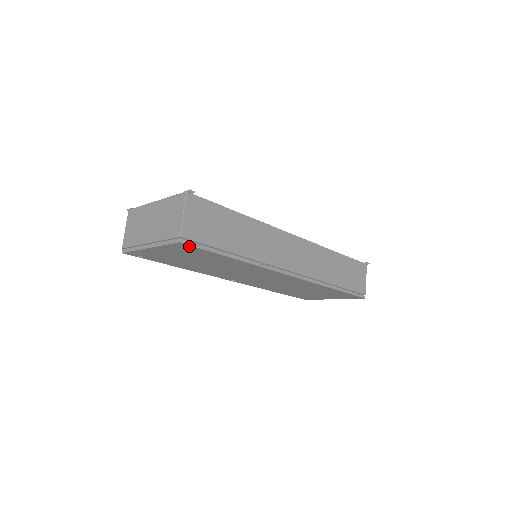
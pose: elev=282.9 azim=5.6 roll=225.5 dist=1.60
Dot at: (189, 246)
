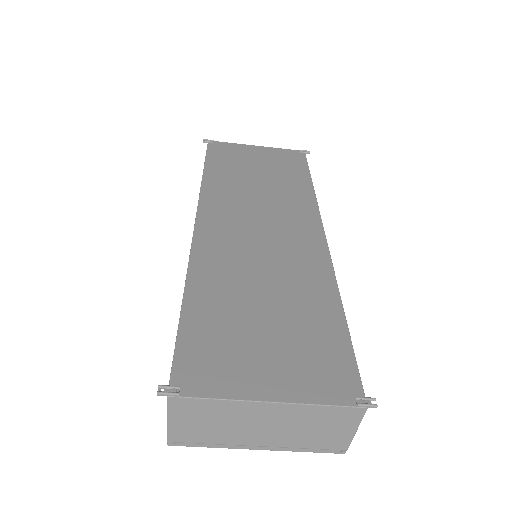
Dot at: occluded
